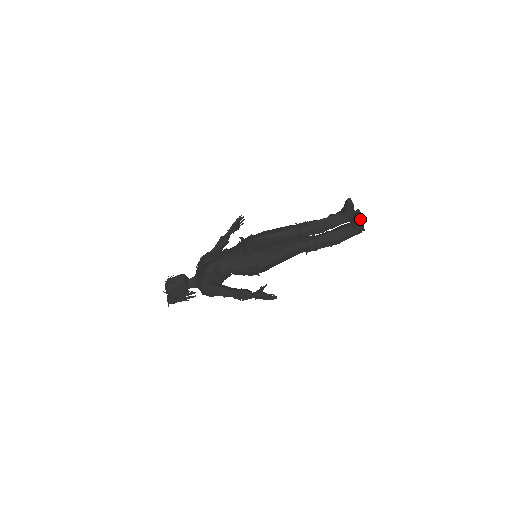
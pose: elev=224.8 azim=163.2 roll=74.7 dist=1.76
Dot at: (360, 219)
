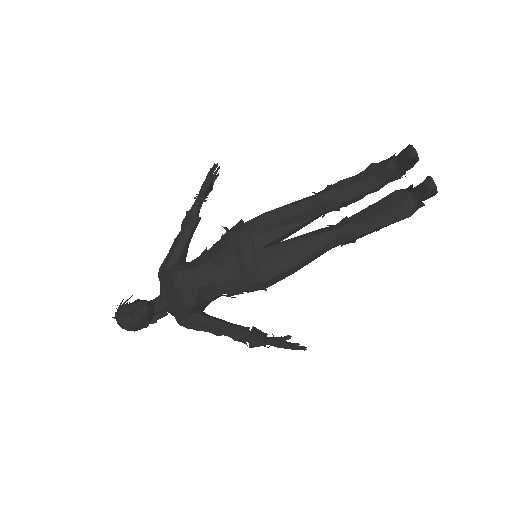
Dot at: (432, 193)
